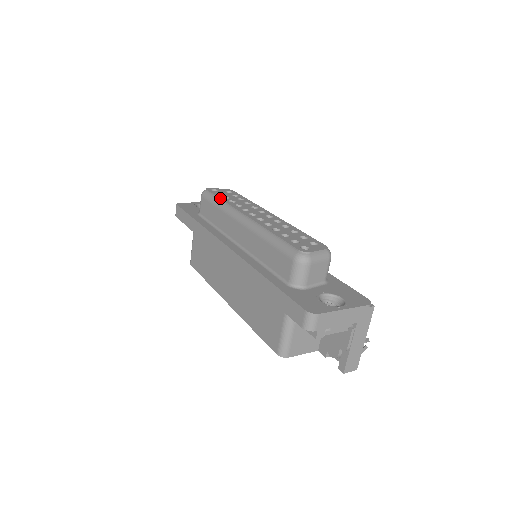
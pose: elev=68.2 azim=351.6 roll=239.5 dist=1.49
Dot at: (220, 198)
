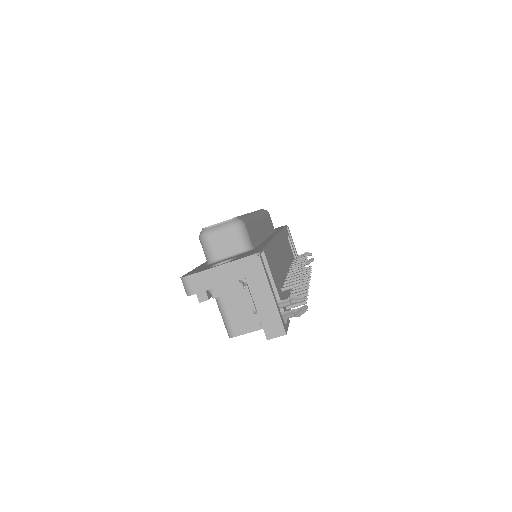
Dot at: occluded
